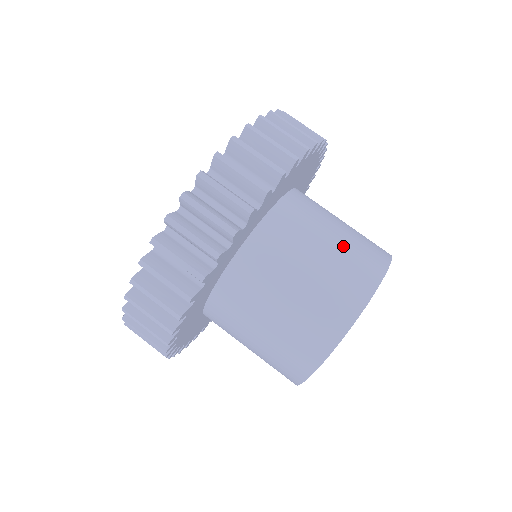
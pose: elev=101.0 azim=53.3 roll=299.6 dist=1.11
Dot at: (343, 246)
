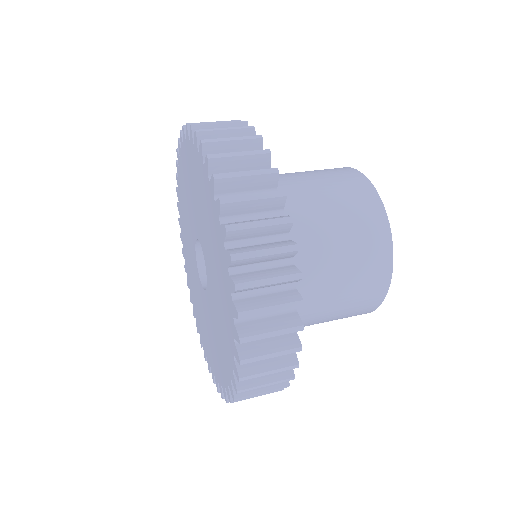
Dot at: (309, 171)
